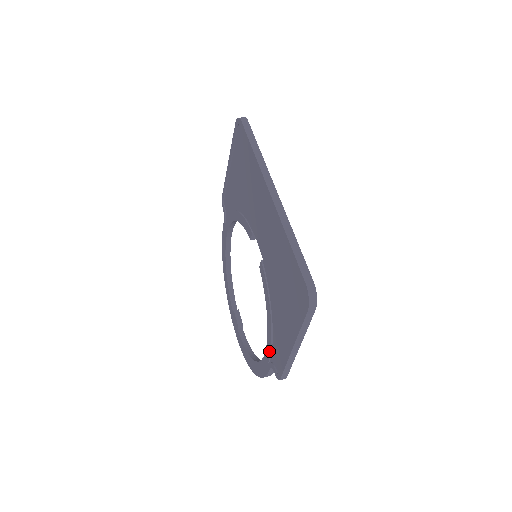
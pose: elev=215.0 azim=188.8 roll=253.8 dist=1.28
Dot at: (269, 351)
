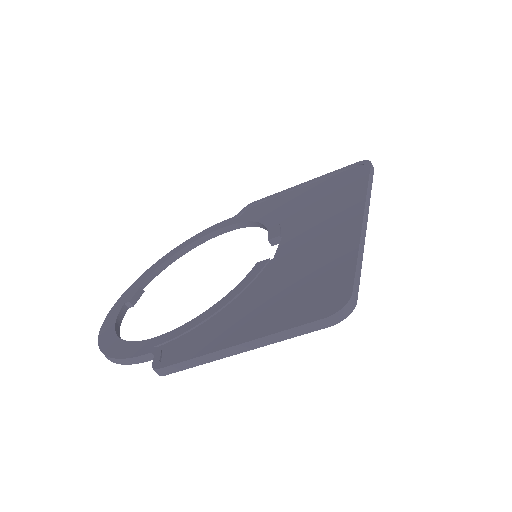
Dot at: (172, 336)
